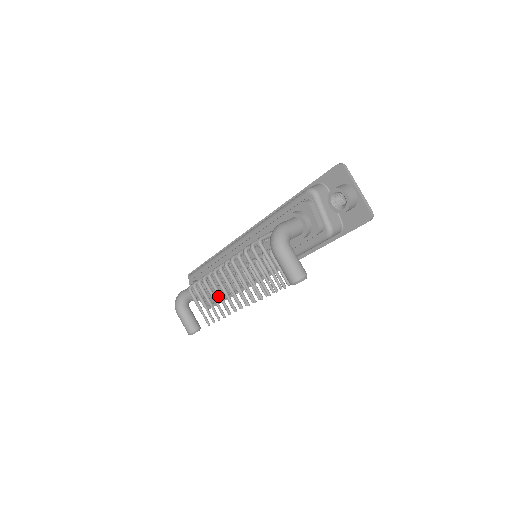
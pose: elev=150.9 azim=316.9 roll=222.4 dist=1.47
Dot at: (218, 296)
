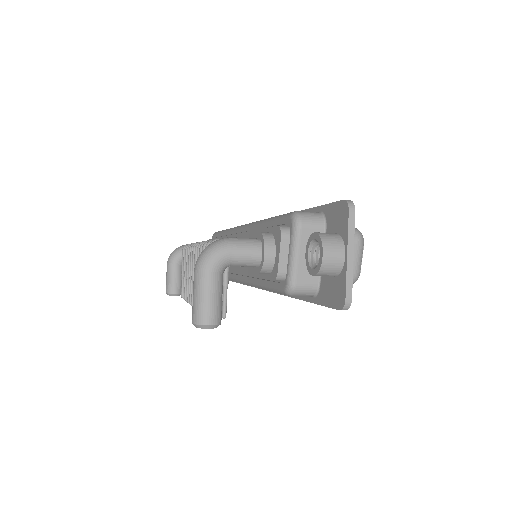
Dot at: (188, 274)
